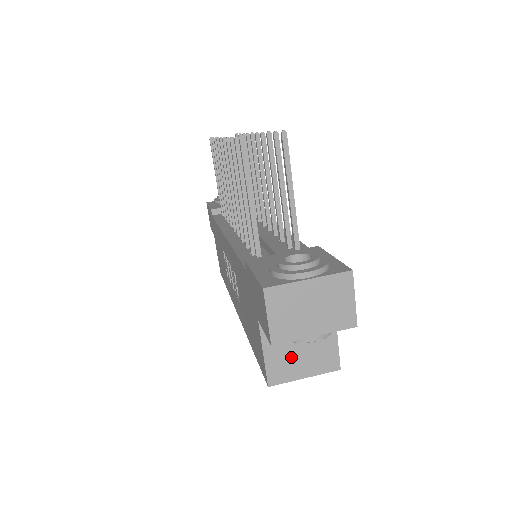
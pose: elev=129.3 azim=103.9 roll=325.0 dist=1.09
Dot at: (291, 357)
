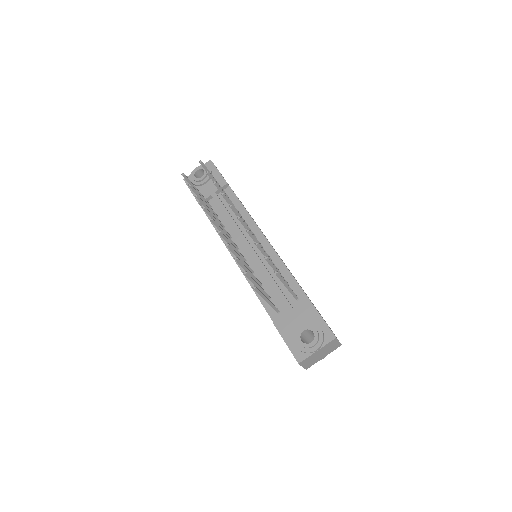
Dot at: occluded
